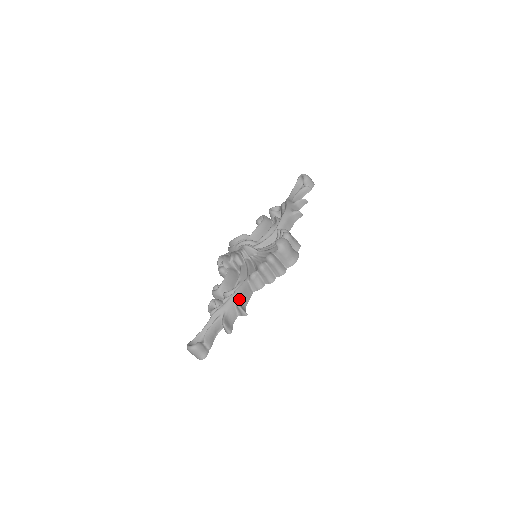
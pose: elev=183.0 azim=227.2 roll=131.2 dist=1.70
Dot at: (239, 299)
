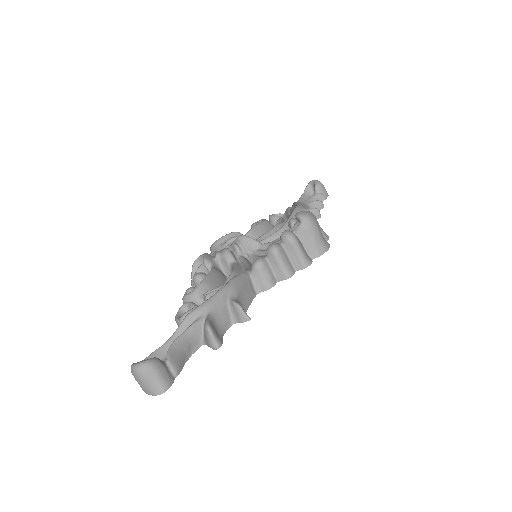
Dot at: (235, 294)
